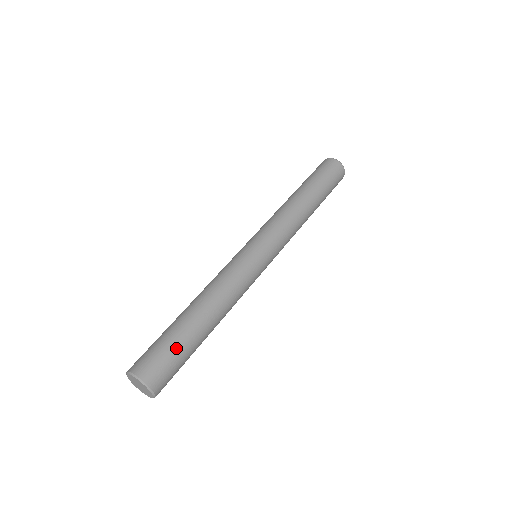
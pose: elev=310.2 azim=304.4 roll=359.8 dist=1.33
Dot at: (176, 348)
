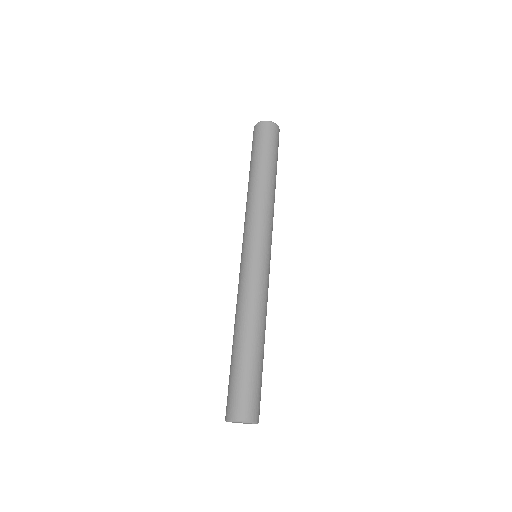
Dot at: (253, 379)
